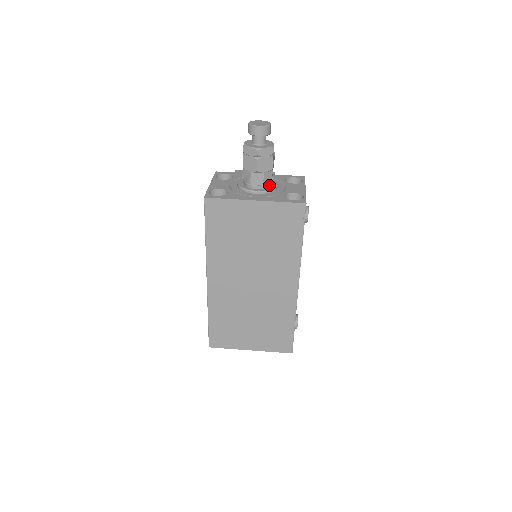
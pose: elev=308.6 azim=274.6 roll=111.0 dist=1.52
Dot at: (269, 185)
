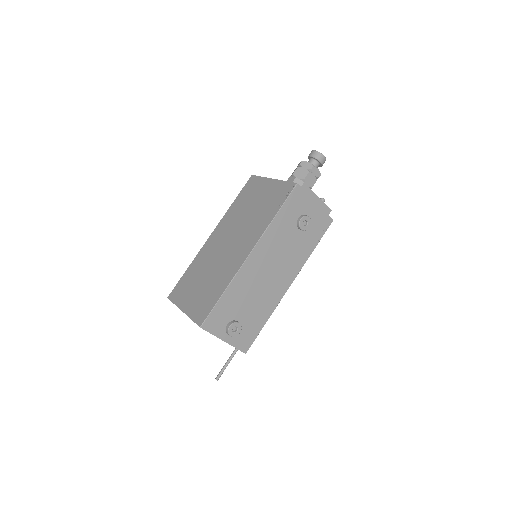
Dot at: occluded
